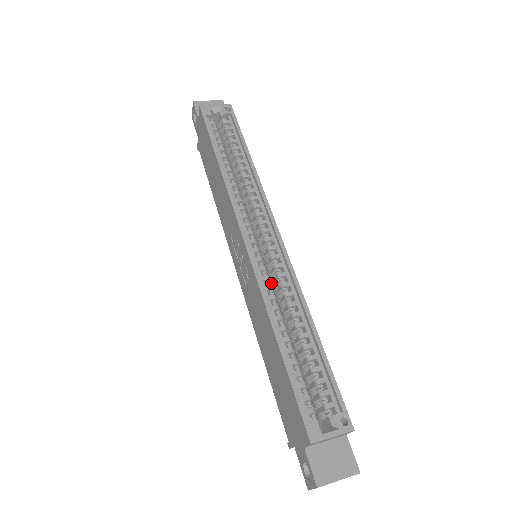
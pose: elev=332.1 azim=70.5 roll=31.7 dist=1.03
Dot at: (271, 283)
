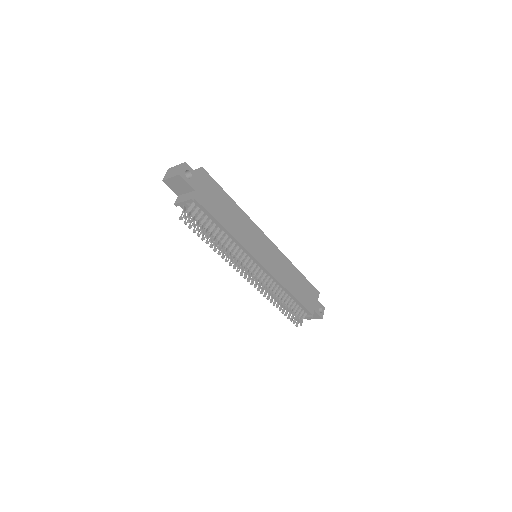
Dot at: occluded
